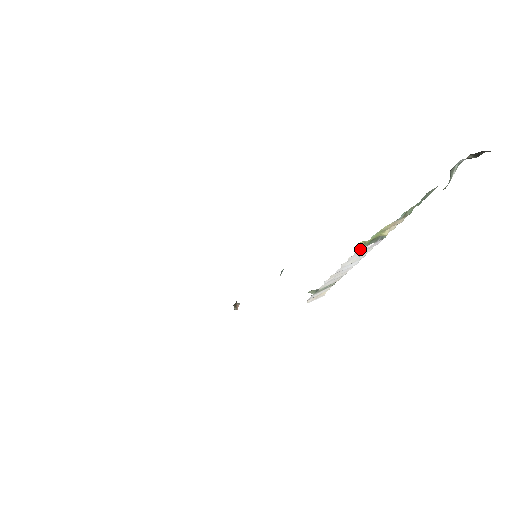
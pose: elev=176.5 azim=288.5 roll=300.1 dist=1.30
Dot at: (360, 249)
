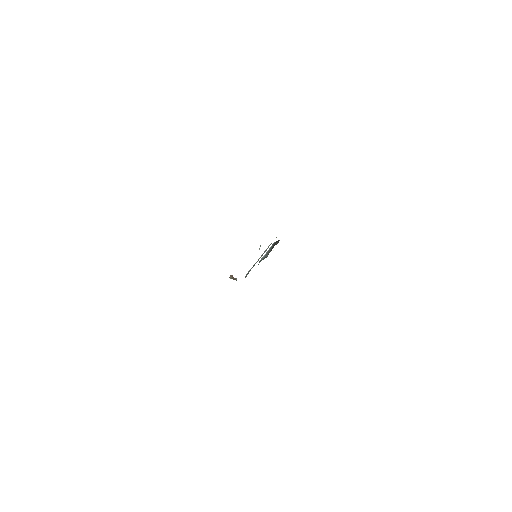
Dot at: occluded
